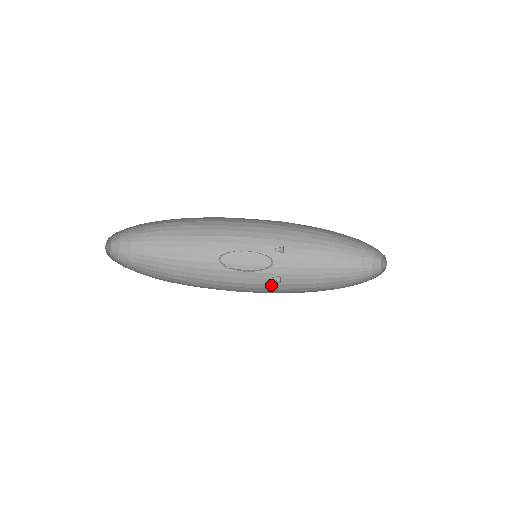
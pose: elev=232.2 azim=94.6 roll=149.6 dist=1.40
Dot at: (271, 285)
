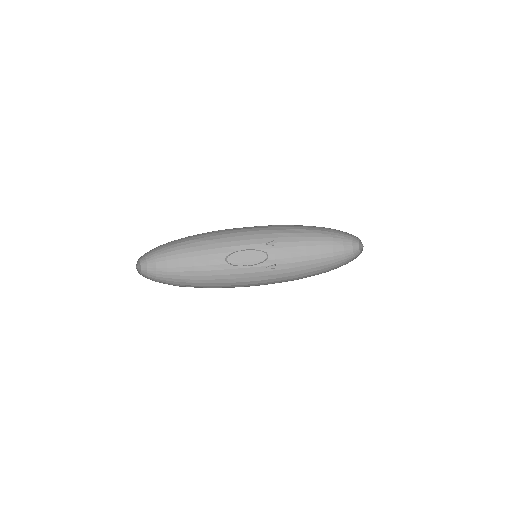
Dot at: (273, 279)
